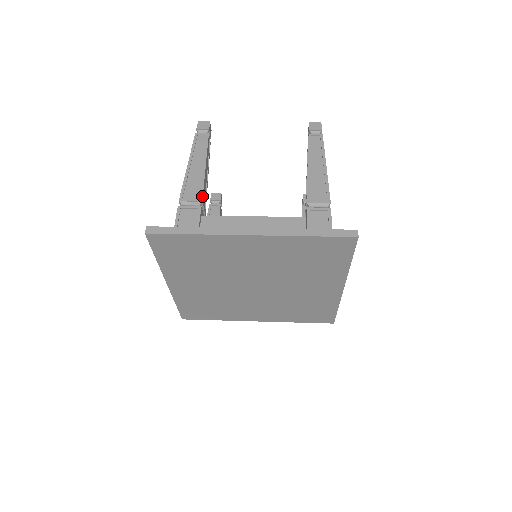
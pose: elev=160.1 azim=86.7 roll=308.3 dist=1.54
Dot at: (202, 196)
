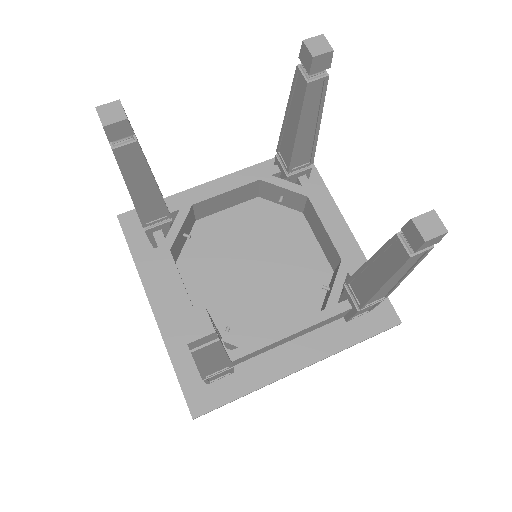
Dot at: (232, 366)
